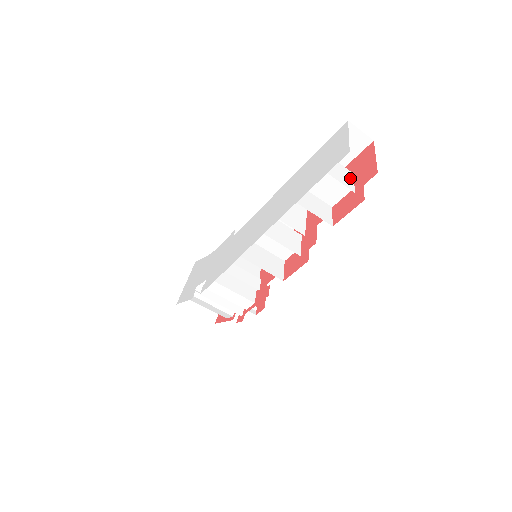
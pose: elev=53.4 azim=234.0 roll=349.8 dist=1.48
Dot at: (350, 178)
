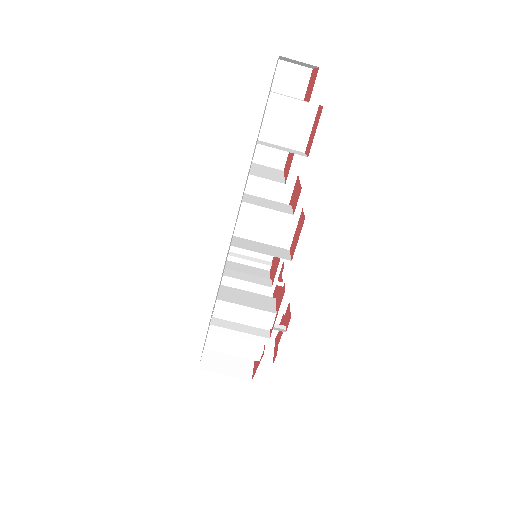
Dot at: occluded
